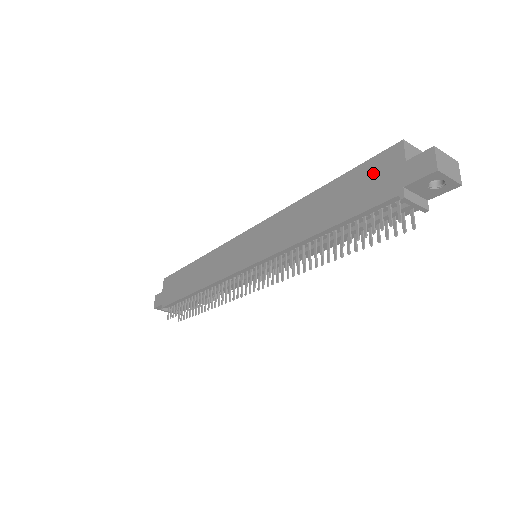
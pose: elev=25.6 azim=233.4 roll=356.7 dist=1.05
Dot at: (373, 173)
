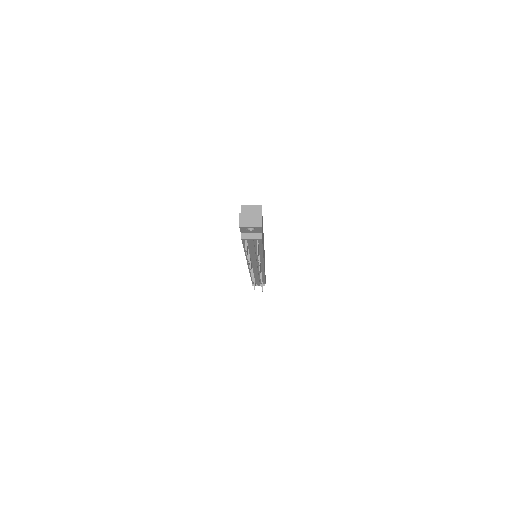
Dot at: occluded
